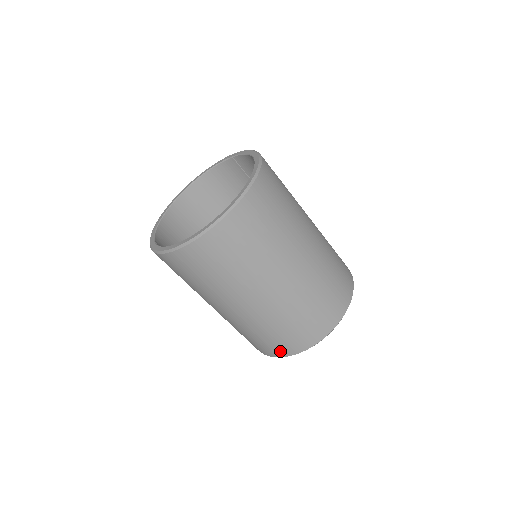
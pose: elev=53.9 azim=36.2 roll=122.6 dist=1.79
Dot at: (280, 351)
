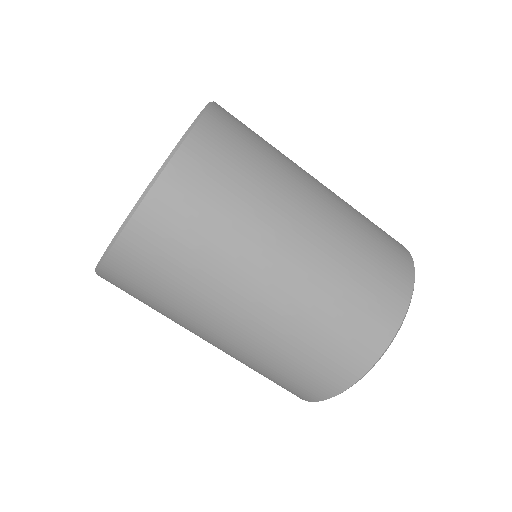
Dot at: (363, 353)
